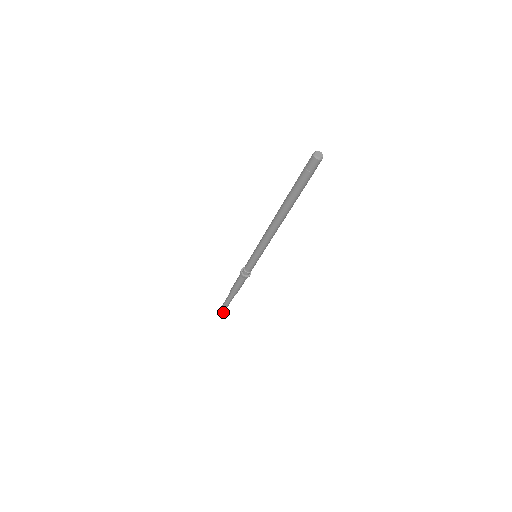
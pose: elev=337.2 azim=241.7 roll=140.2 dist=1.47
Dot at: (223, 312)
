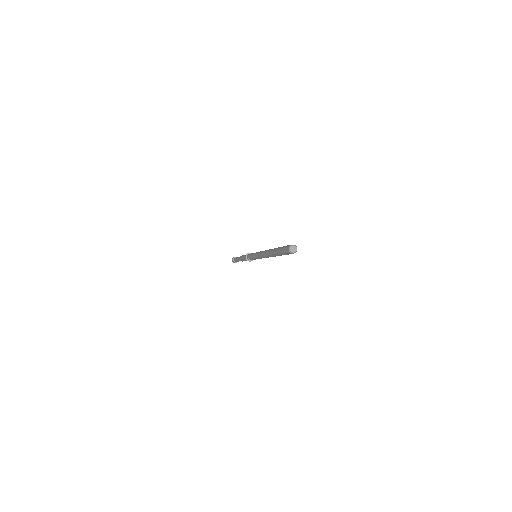
Dot at: occluded
